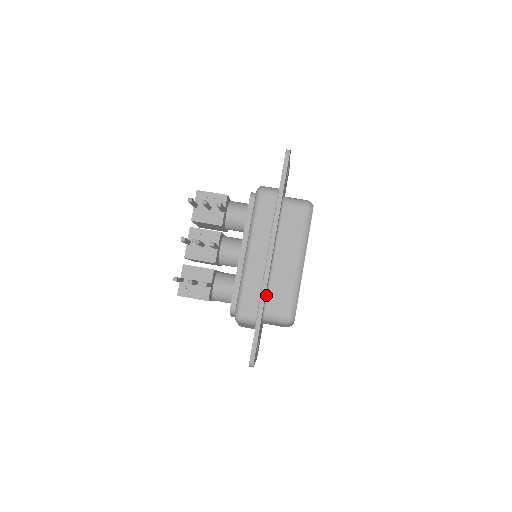
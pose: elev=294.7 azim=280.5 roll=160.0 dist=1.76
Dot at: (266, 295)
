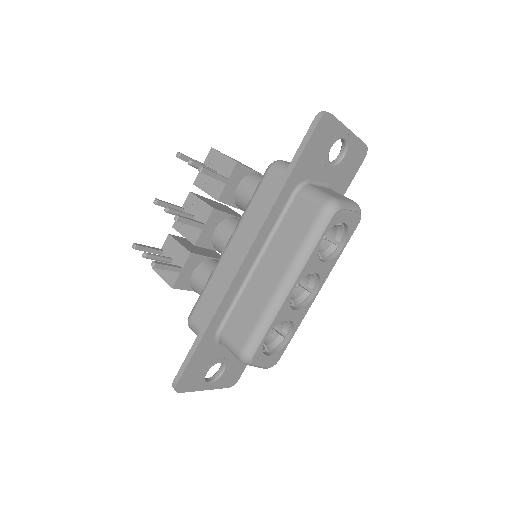
Dot at: (228, 311)
